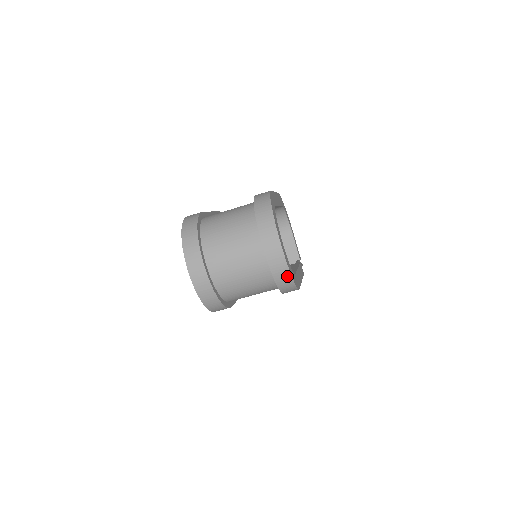
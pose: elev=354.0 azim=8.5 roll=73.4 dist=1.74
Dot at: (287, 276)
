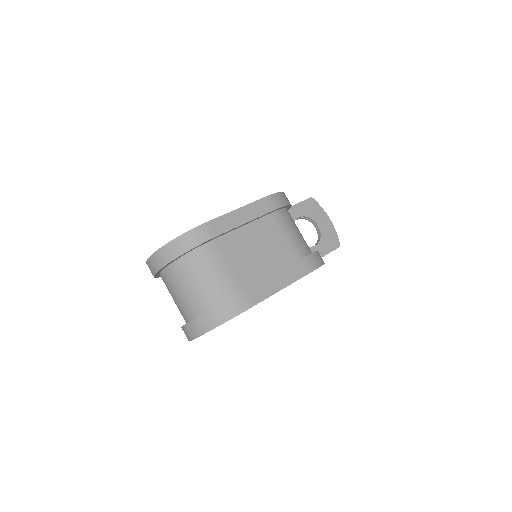
Dot at: occluded
